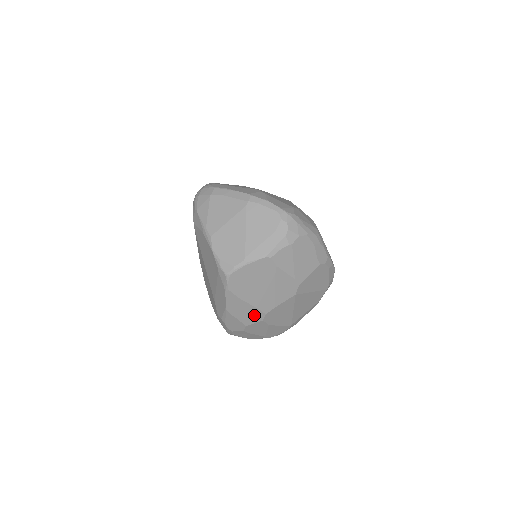
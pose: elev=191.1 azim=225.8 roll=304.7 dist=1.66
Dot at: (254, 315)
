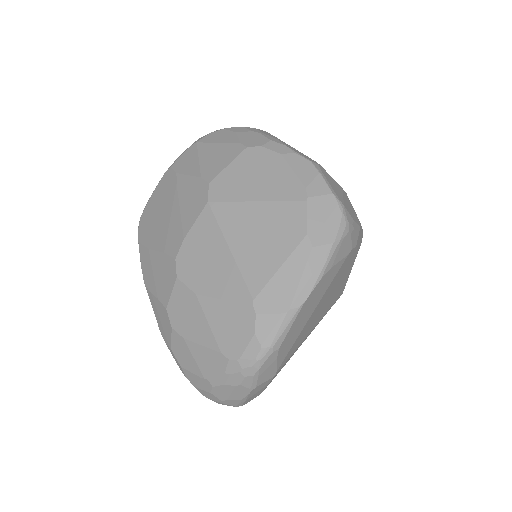
Dot at: (167, 273)
